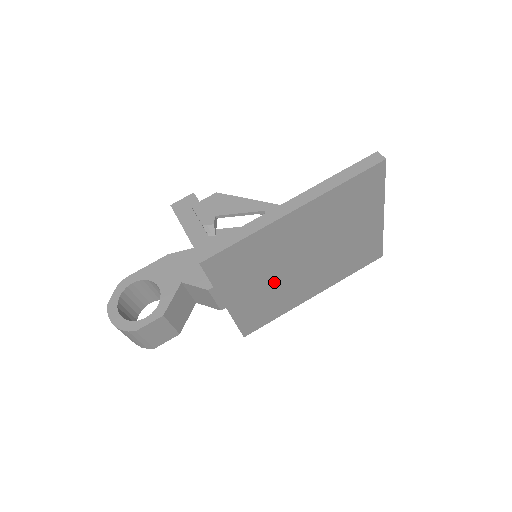
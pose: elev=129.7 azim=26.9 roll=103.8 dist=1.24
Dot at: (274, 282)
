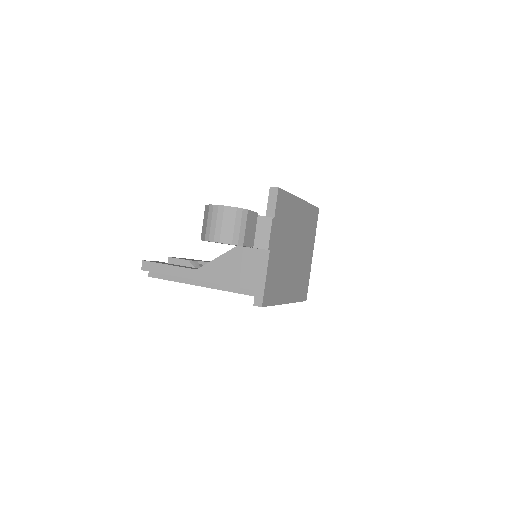
Dot at: (284, 255)
